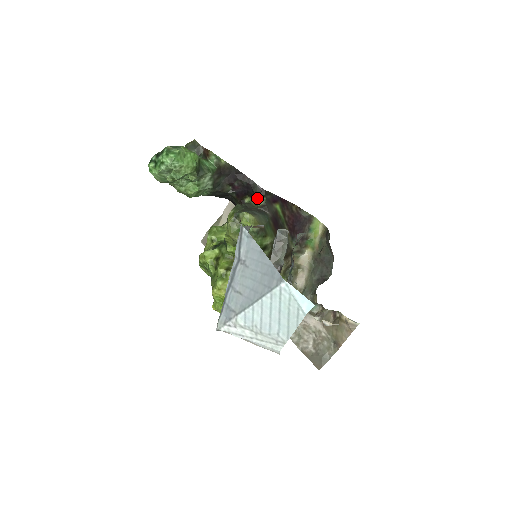
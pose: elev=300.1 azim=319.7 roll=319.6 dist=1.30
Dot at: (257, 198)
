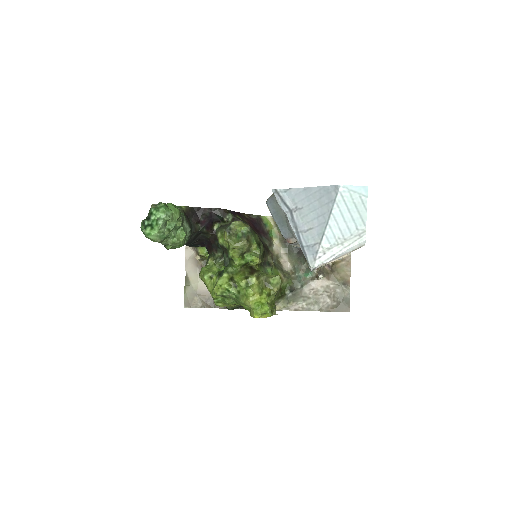
Dot at: (224, 218)
